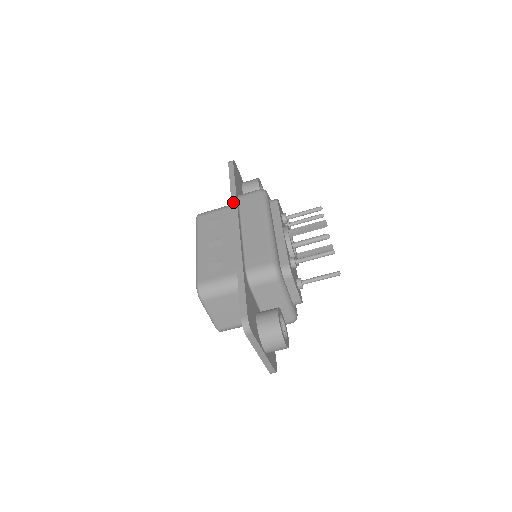
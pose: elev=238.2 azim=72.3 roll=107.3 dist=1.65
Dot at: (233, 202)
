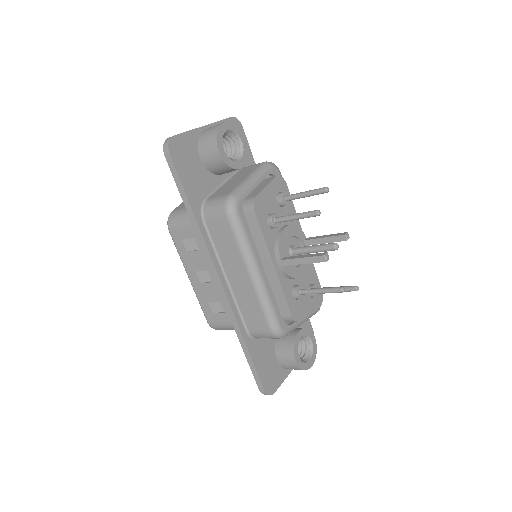
Dot at: (200, 239)
